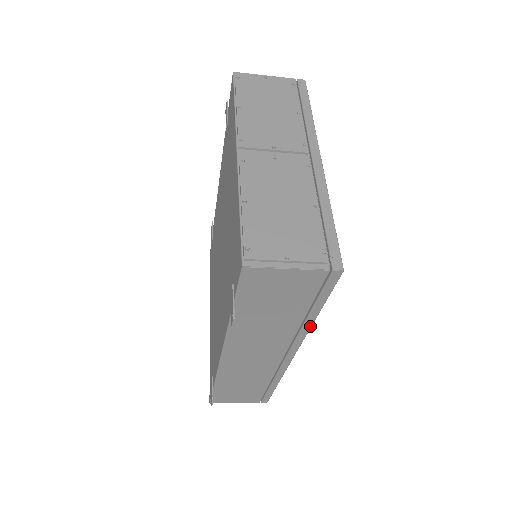
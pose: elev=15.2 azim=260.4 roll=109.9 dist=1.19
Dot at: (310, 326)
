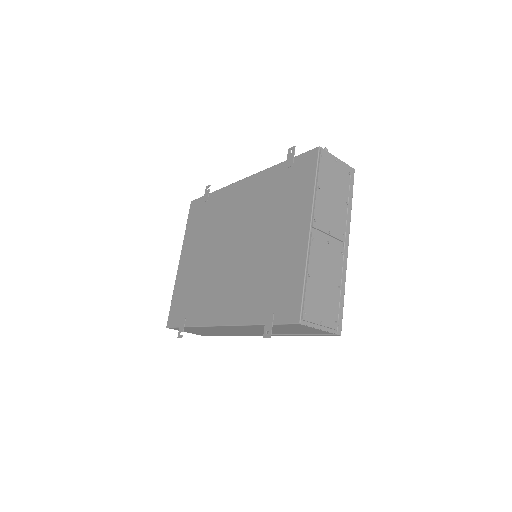
Dot at: (290, 335)
